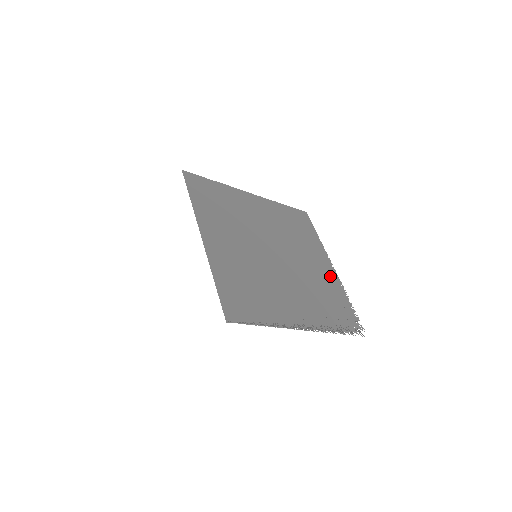
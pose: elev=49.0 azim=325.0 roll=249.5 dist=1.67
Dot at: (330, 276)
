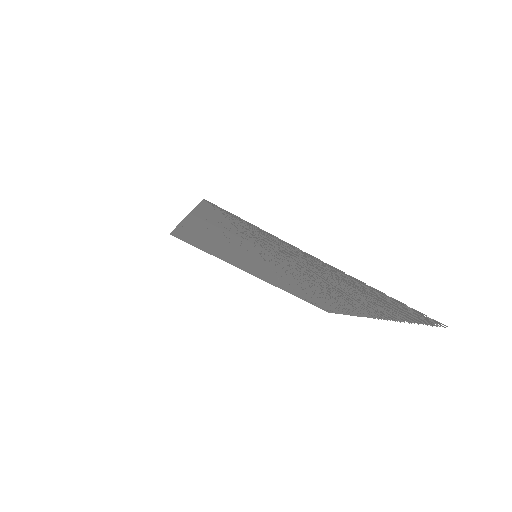
Dot at: (371, 313)
